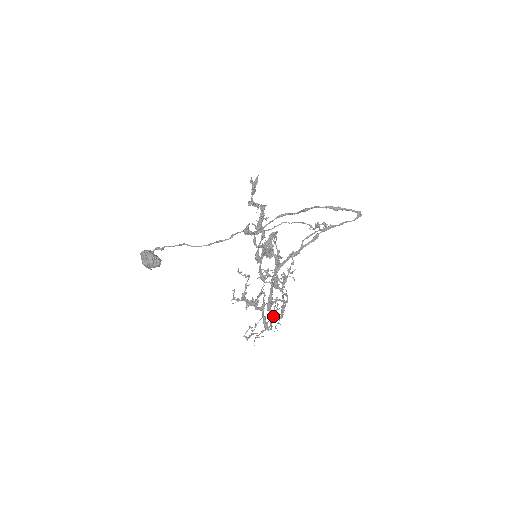
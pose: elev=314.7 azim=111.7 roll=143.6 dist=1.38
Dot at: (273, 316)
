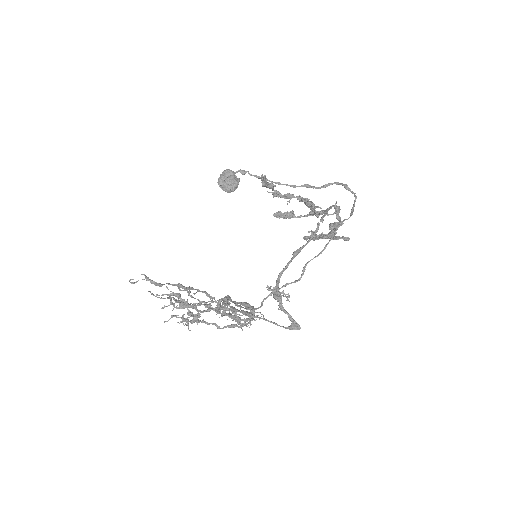
Dot at: occluded
